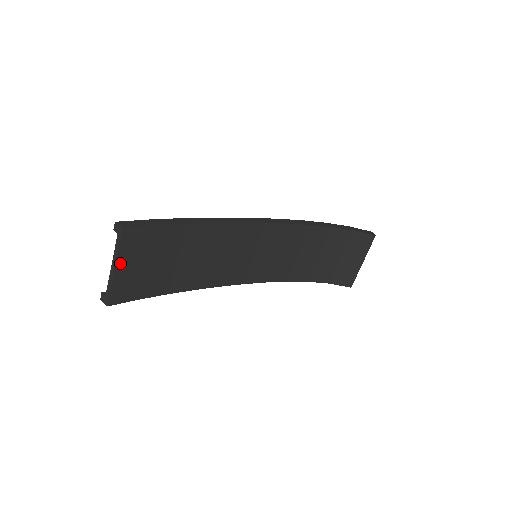
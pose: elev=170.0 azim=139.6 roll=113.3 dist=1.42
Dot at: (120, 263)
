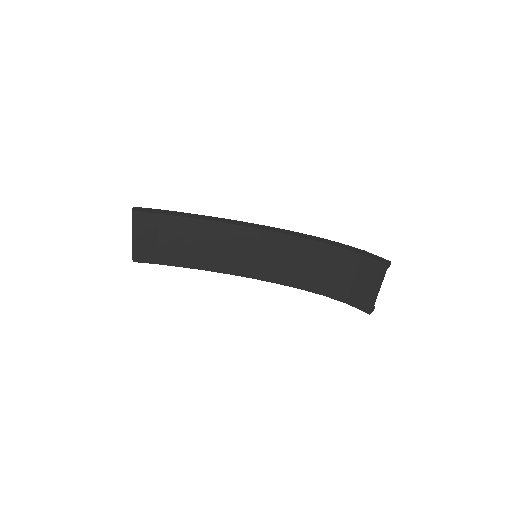
Dot at: (136, 234)
